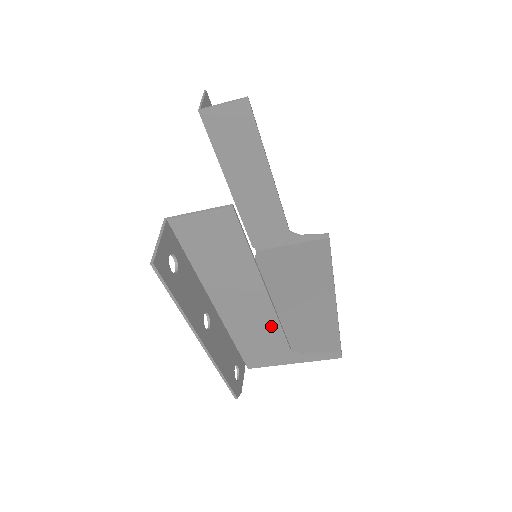
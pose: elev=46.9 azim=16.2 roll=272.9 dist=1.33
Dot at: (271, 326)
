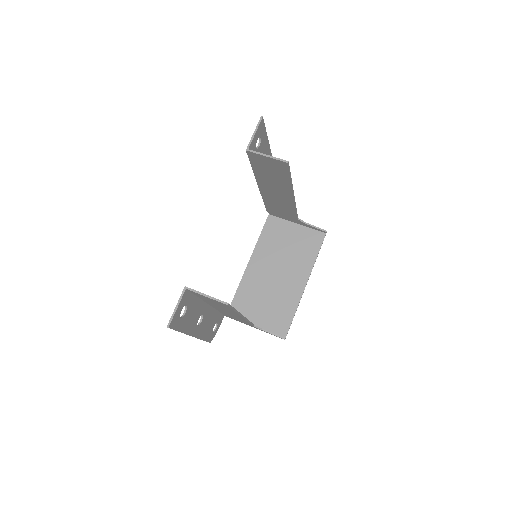
Dot at: (243, 320)
